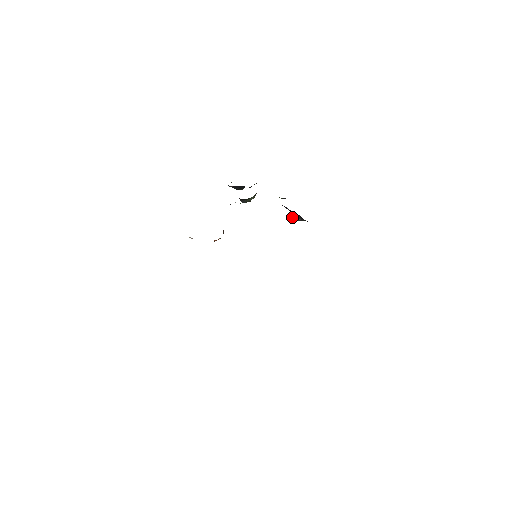
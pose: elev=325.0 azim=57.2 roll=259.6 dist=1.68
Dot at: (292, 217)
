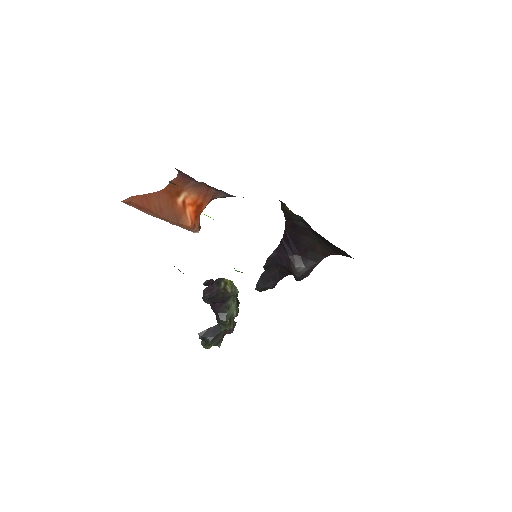
Dot at: (292, 269)
